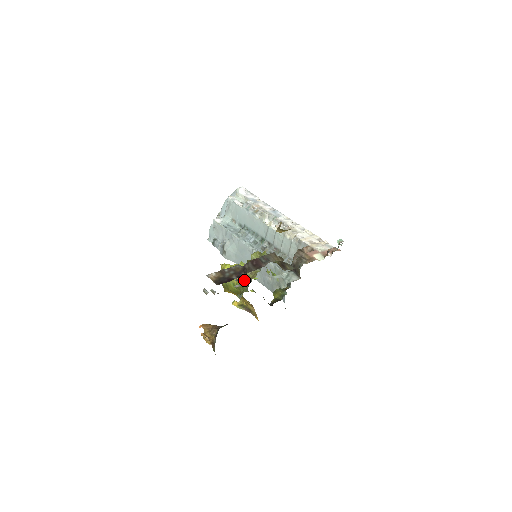
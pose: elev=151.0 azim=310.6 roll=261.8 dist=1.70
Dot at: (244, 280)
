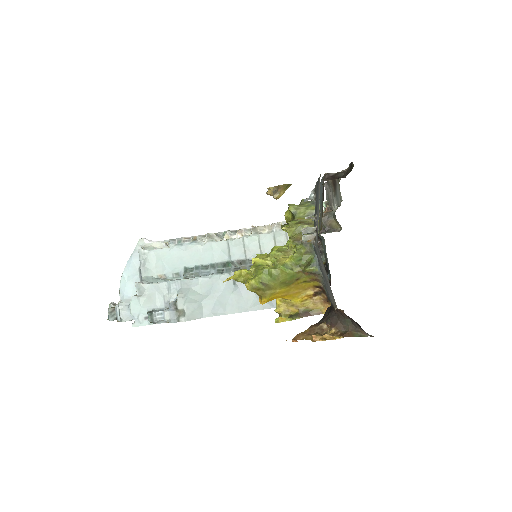
Dot at: (298, 247)
